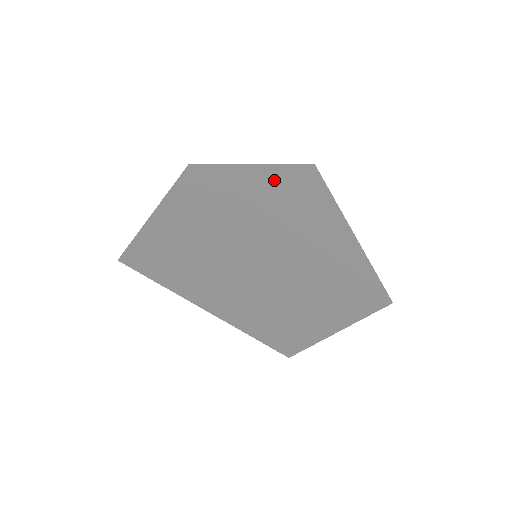
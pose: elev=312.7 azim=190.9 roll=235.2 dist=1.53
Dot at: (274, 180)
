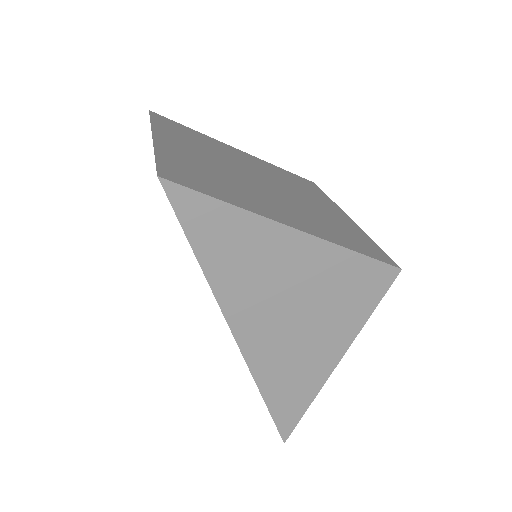
Dot at: (291, 258)
